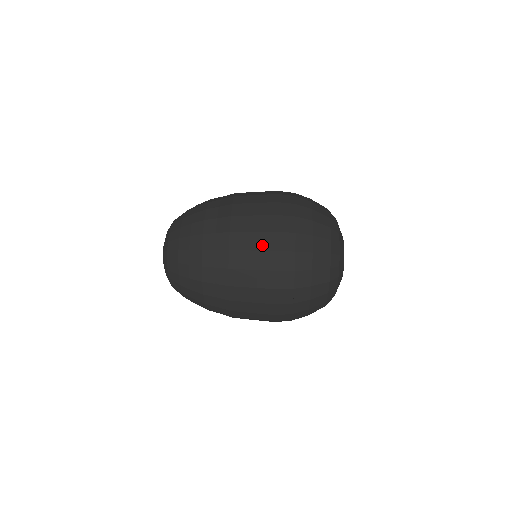
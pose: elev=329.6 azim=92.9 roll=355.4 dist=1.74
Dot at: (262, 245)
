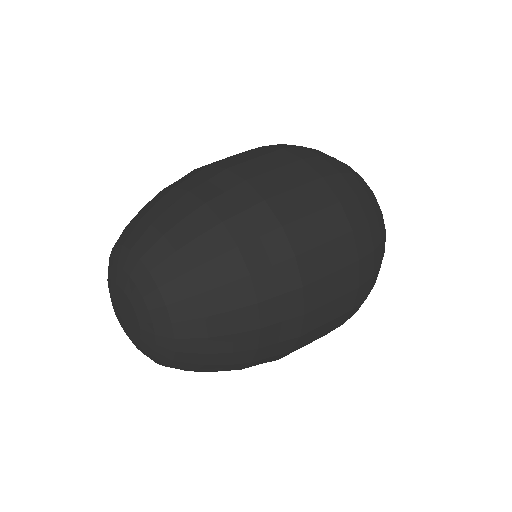
Dot at: (260, 153)
